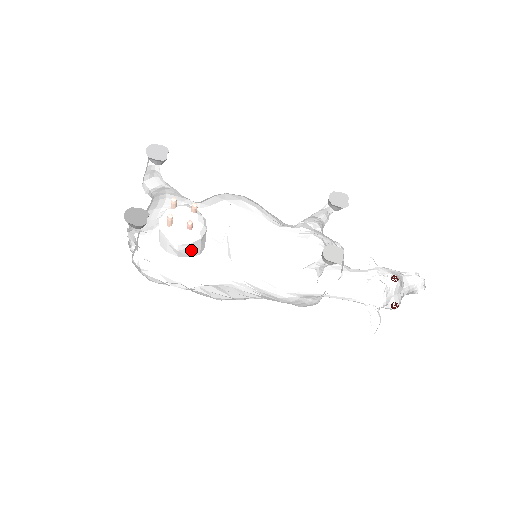
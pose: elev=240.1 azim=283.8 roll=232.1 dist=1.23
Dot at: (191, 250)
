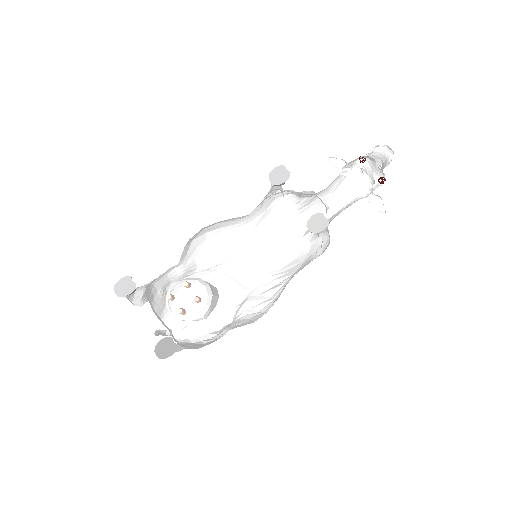
Dot at: (213, 306)
